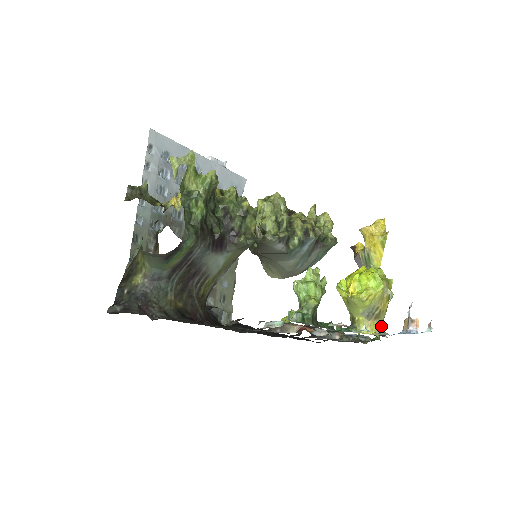
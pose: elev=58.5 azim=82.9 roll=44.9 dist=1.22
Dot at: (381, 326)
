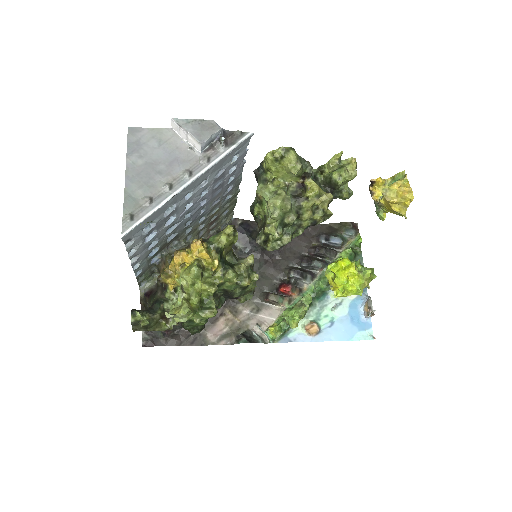
Dot at: occluded
